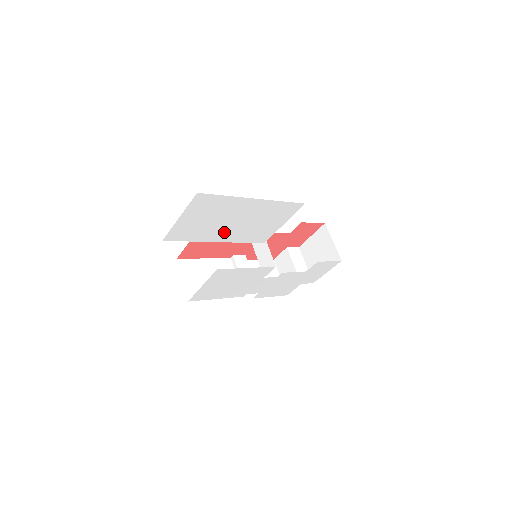
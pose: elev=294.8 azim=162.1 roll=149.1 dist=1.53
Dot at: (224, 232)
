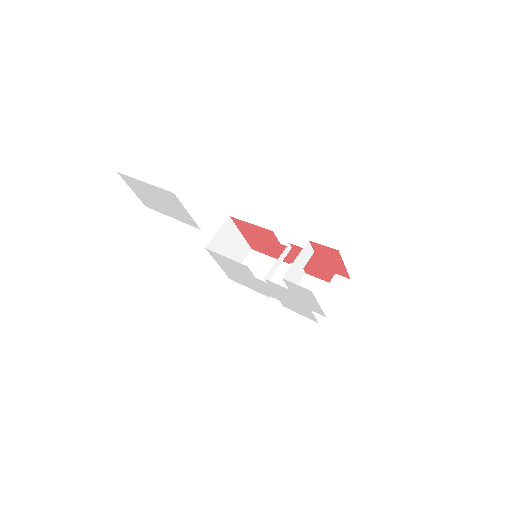
Dot at: (165, 209)
